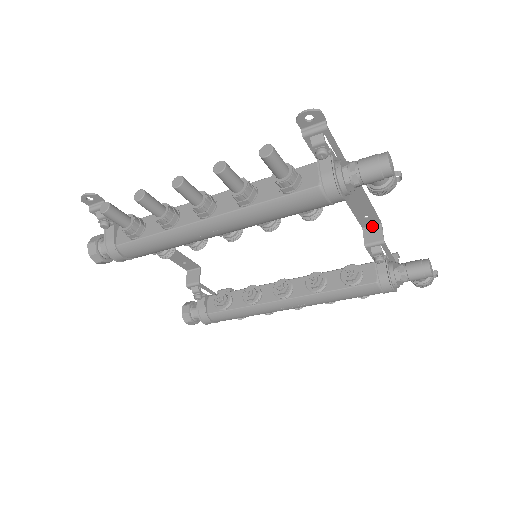
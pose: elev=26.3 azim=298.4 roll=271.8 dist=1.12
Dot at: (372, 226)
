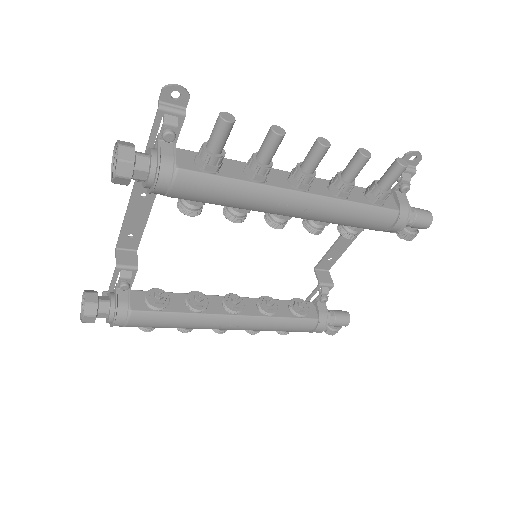
Dot at: (322, 270)
